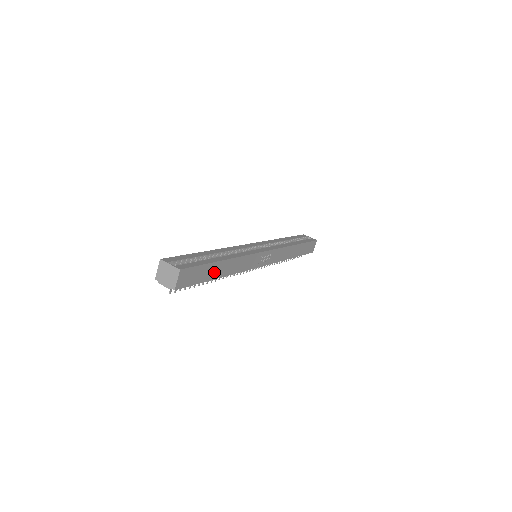
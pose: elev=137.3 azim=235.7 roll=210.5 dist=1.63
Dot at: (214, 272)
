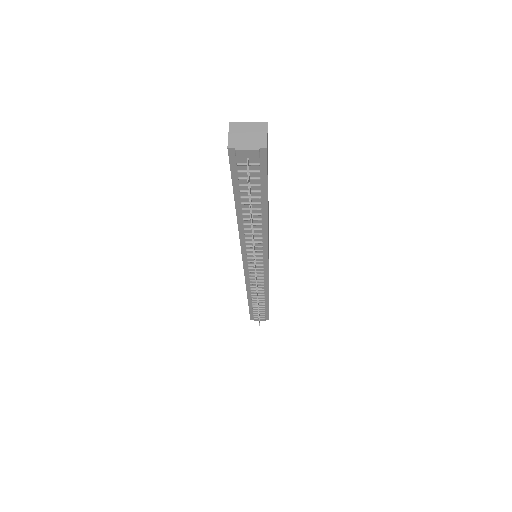
Dot at: occluded
